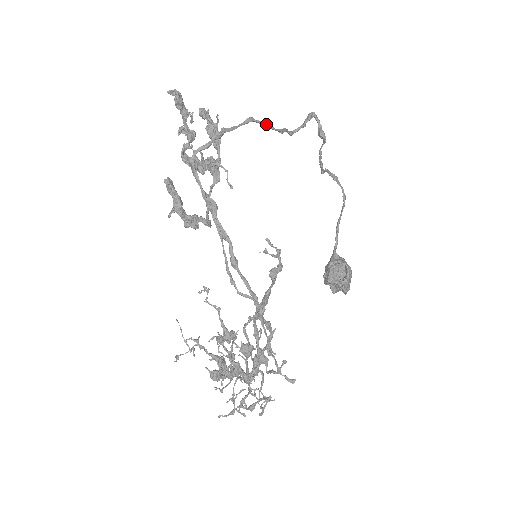
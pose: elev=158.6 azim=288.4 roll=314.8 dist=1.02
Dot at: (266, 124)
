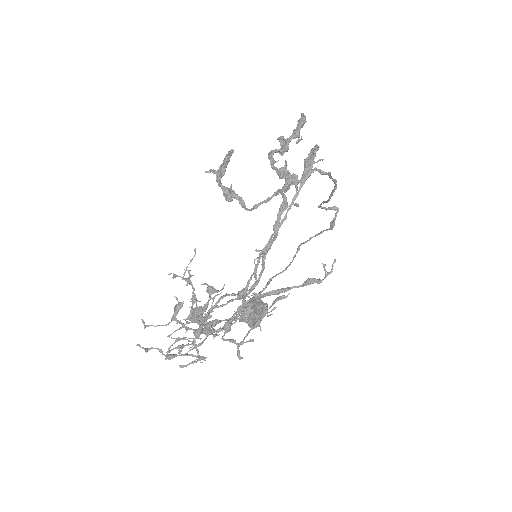
Dot at: (333, 191)
